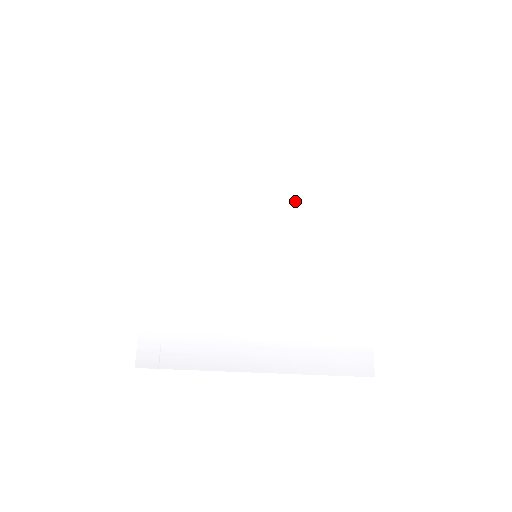
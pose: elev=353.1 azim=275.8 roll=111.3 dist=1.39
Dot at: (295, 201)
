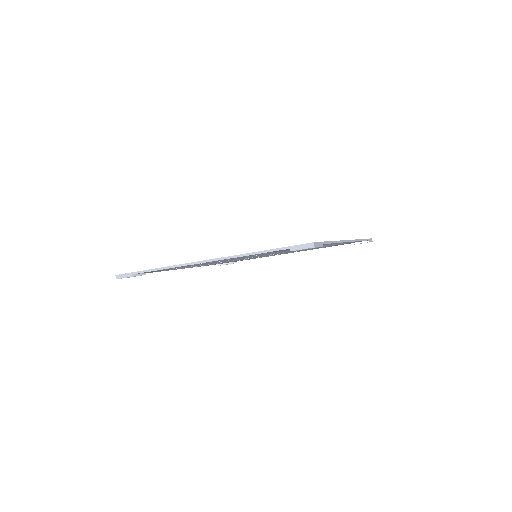
Dot at: occluded
